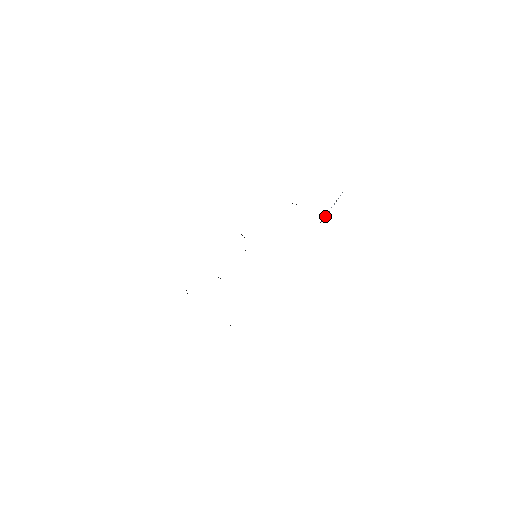
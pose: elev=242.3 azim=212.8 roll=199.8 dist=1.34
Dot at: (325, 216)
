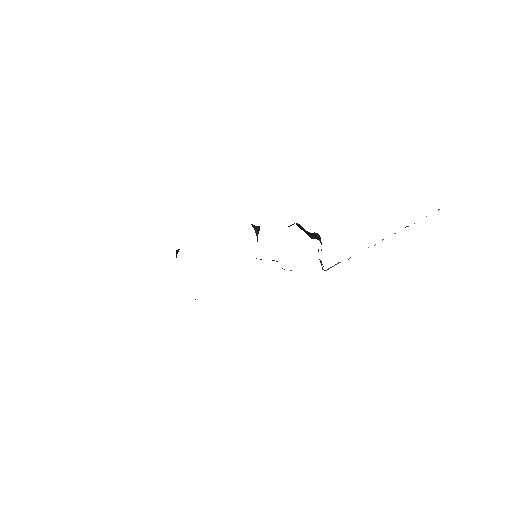
Dot at: (349, 258)
